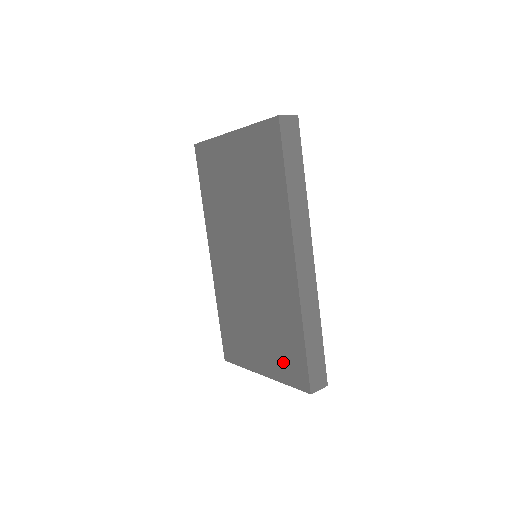
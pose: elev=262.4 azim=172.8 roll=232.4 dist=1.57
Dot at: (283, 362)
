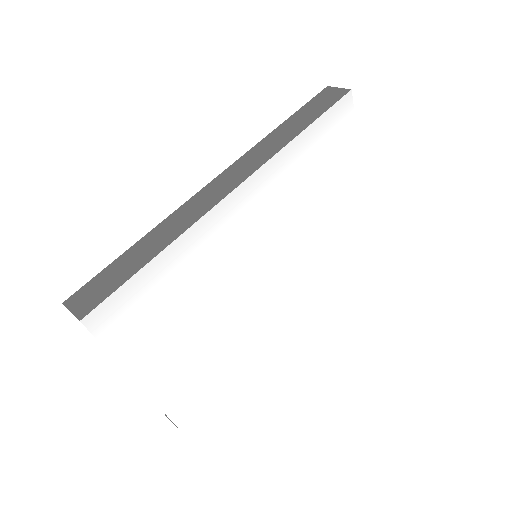
Dot at: occluded
